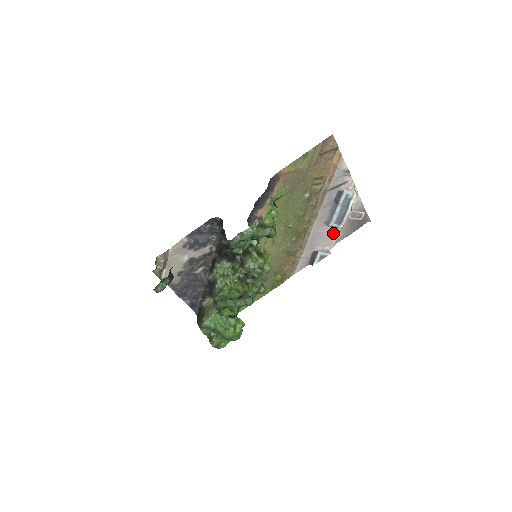
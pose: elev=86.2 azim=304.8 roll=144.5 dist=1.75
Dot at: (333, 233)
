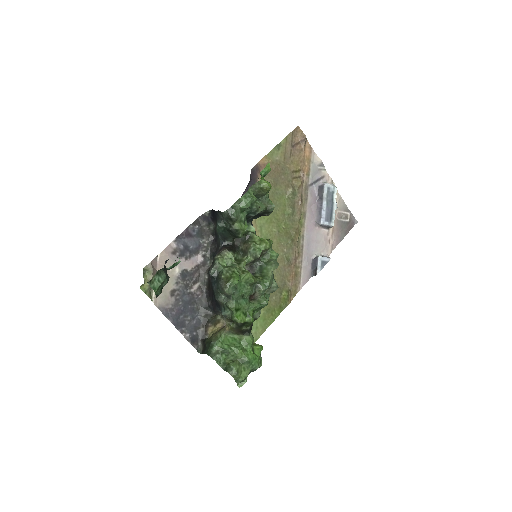
Dot at: (326, 236)
